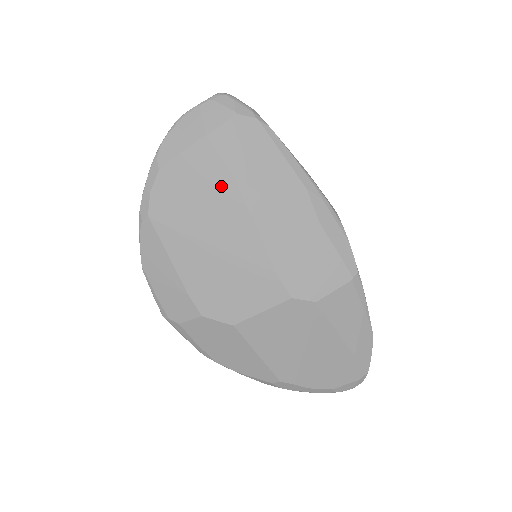
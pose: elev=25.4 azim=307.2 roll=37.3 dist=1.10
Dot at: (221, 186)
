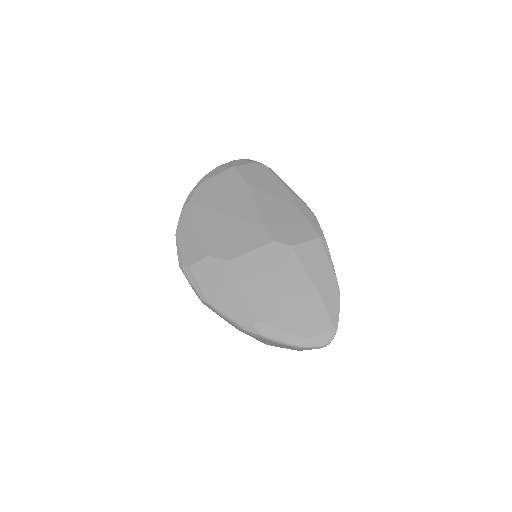
Dot at: (238, 186)
